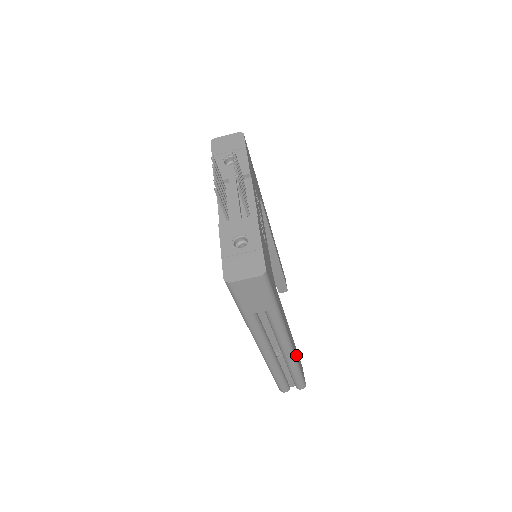
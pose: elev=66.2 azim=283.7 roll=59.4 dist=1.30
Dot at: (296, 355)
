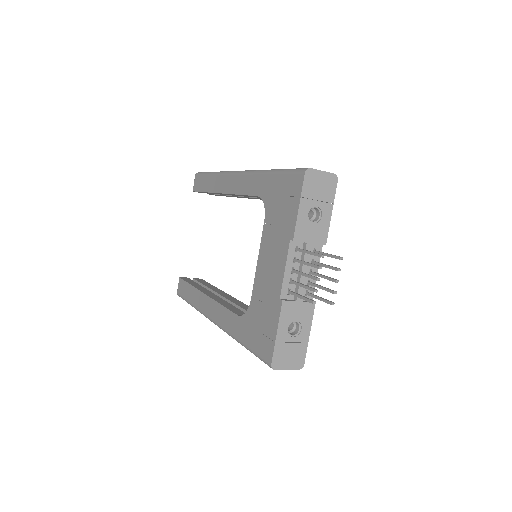
Dot at: occluded
